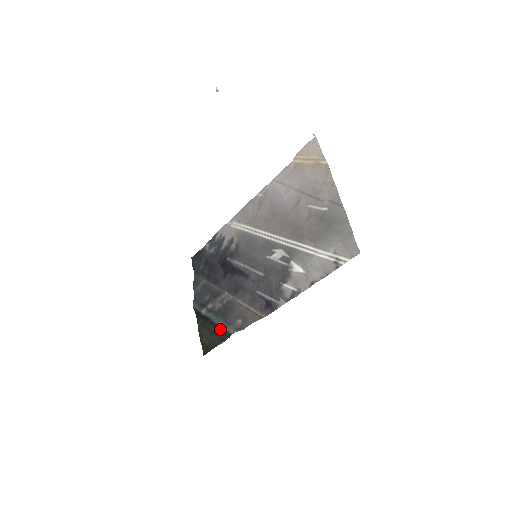
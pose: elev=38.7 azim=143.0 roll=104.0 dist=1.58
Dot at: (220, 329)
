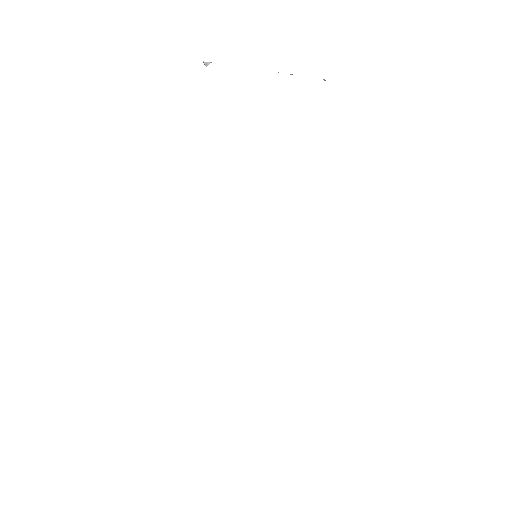
Dot at: occluded
